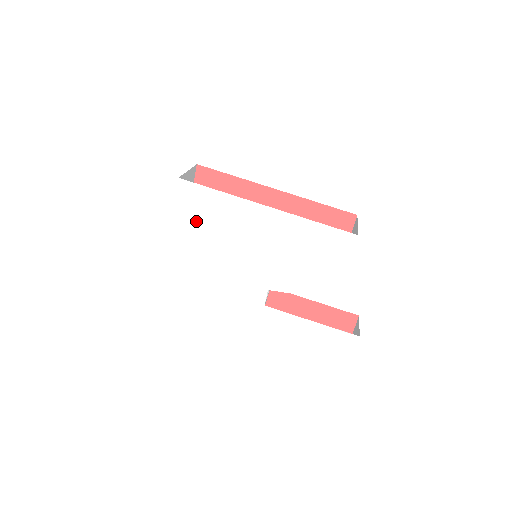
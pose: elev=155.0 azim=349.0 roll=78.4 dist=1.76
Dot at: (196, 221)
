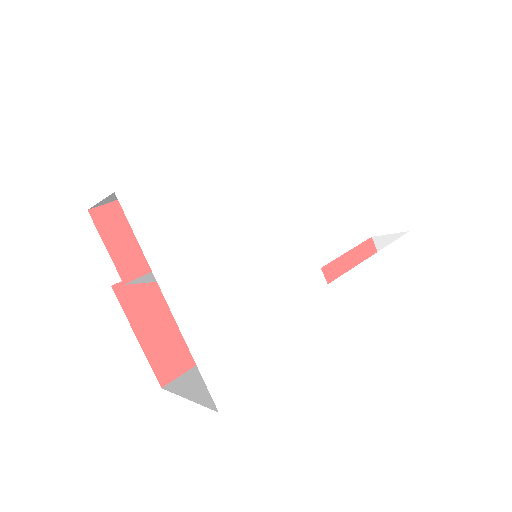
Dot at: (183, 241)
